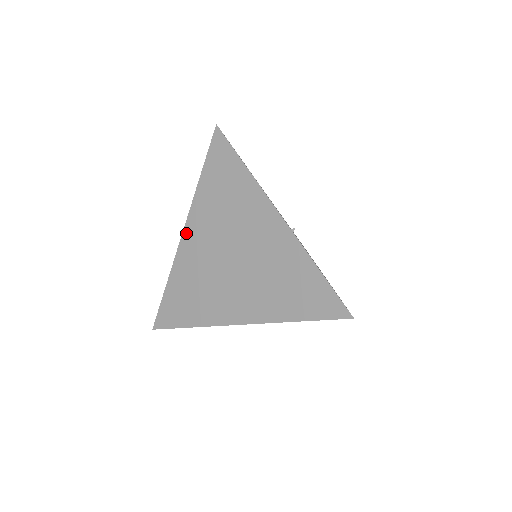
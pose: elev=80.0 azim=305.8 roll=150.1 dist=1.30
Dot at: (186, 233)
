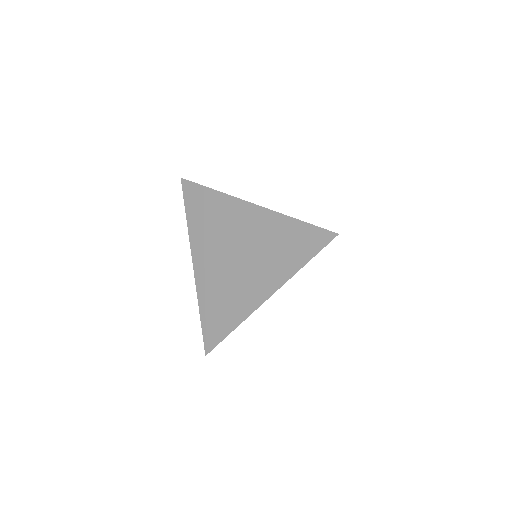
Dot at: (195, 264)
